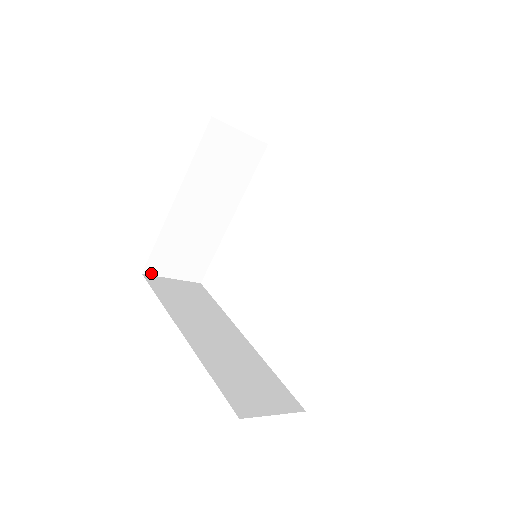
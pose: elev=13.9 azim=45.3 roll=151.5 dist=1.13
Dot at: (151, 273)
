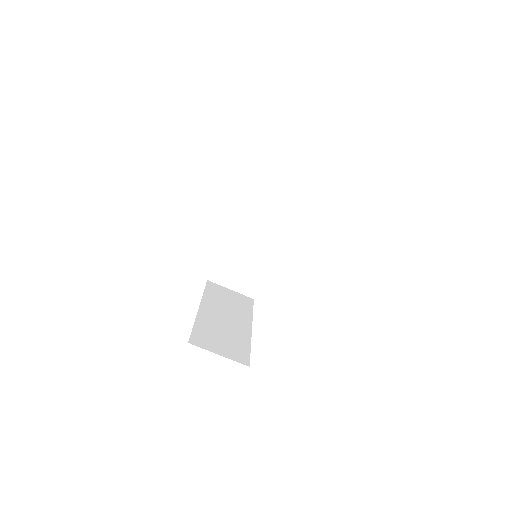
Dot at: (196, 345)
